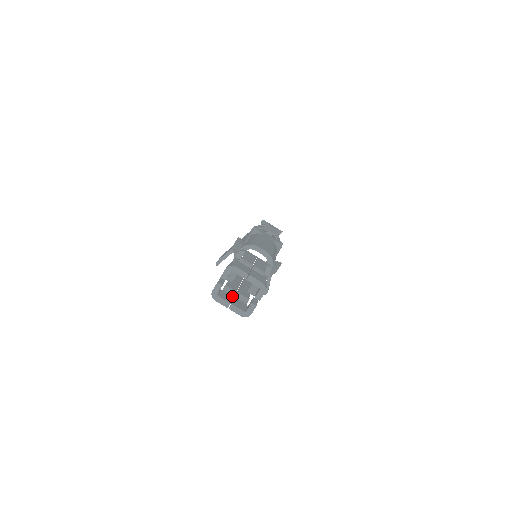
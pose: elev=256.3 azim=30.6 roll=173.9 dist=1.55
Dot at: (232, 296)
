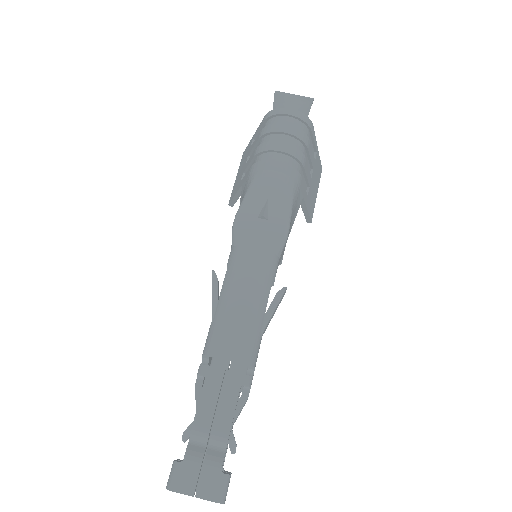
Dot at: occluded
